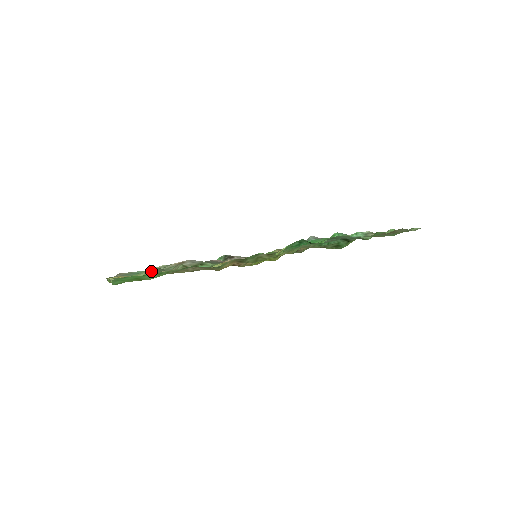
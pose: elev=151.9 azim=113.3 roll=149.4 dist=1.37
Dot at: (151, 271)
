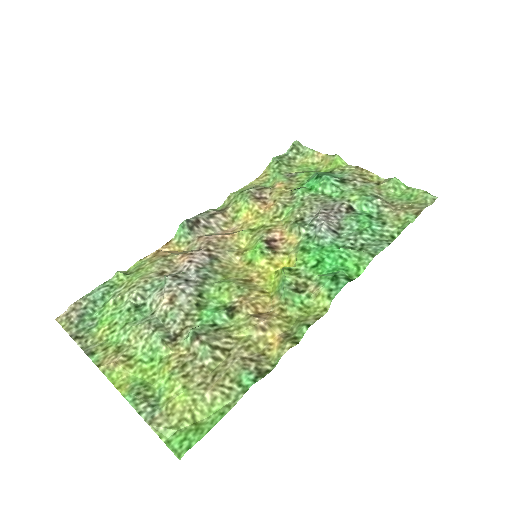
Dot at: (155, 344)
